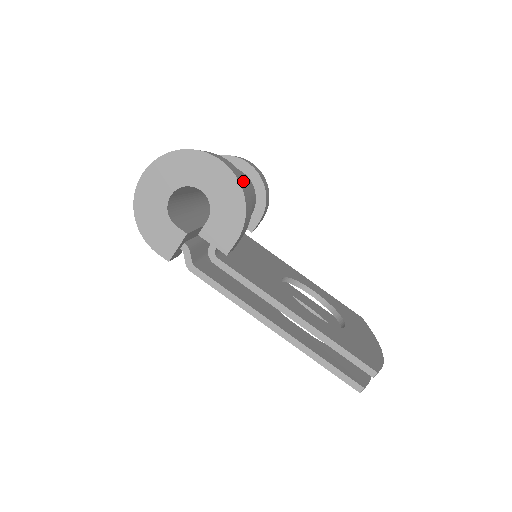
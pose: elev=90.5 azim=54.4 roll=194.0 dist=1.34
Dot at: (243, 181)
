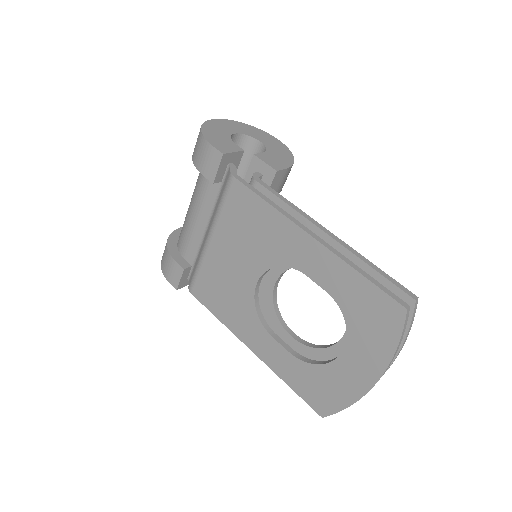
Dot at: occluded
